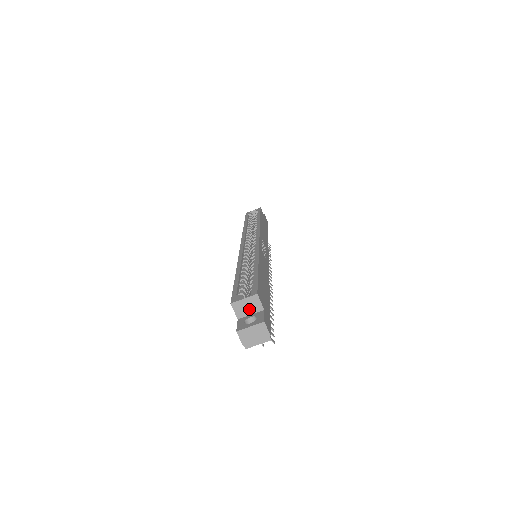
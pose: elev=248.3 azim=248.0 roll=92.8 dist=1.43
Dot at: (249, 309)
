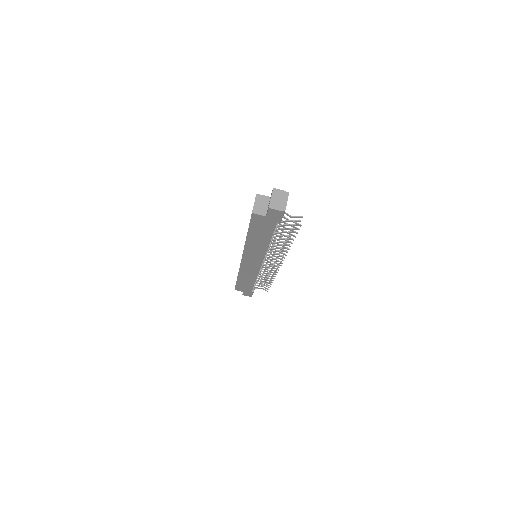
Dot at: (263, 205)
